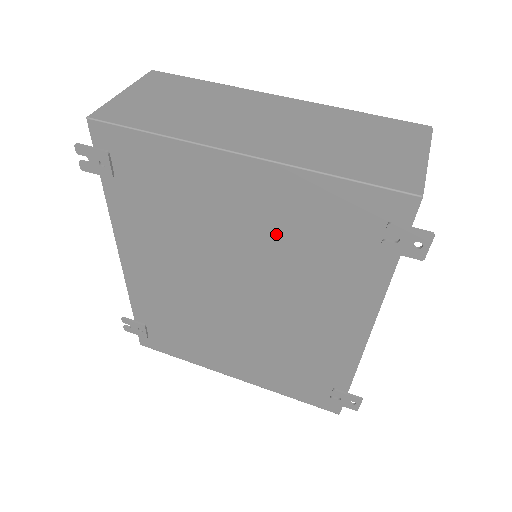
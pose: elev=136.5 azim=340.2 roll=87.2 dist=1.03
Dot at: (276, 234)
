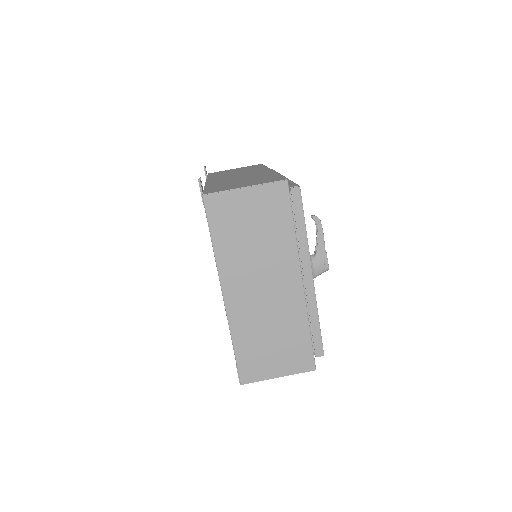
Dot at: occluded
